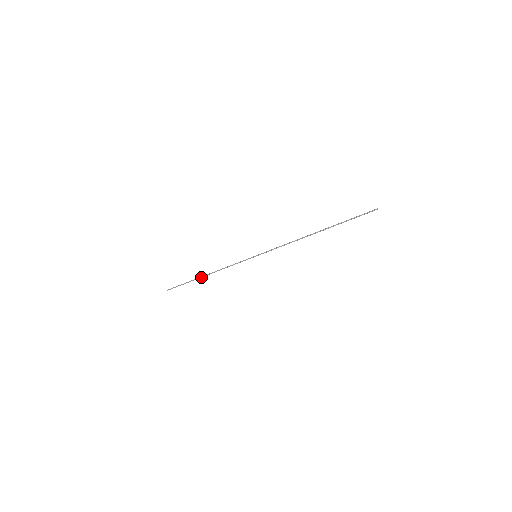
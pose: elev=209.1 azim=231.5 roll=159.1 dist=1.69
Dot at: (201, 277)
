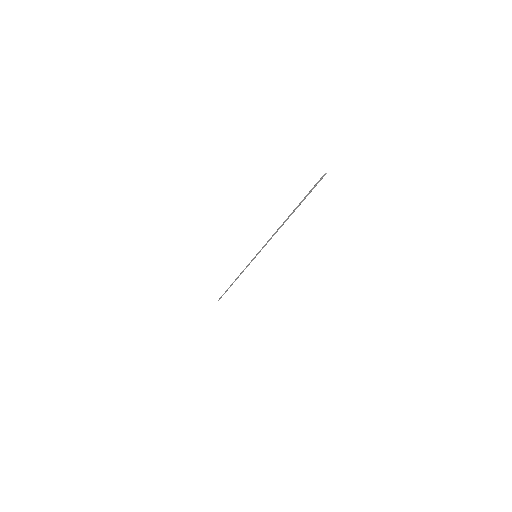
Dot at: (231, 285)
